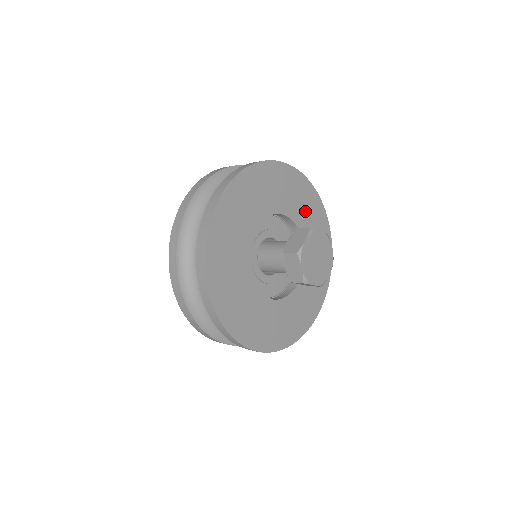
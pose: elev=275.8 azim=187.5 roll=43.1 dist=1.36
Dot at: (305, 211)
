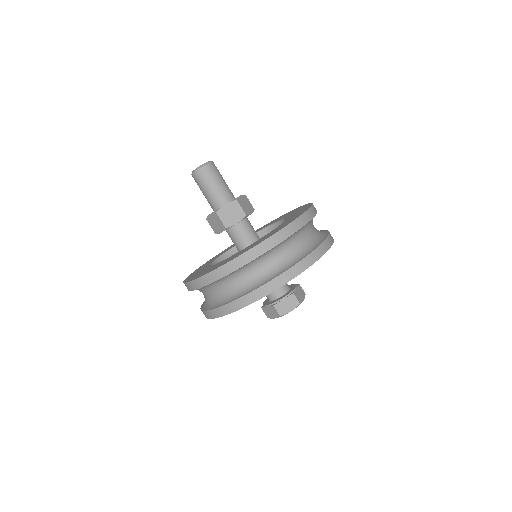
Dot at: occluded
